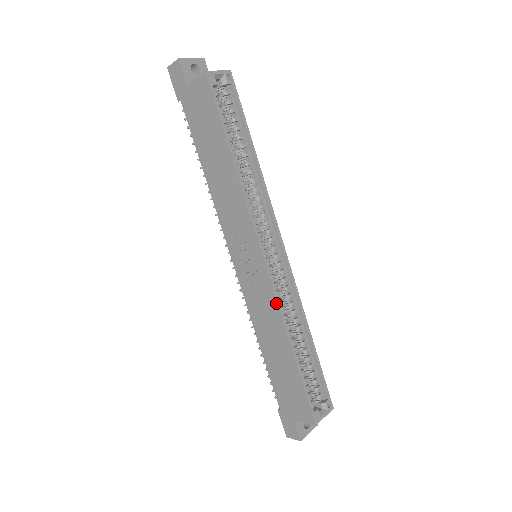
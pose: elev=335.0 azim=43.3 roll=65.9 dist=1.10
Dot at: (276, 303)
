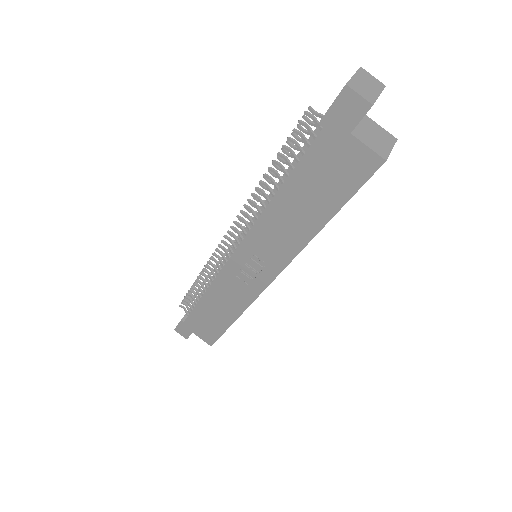
Dot at: (251, 302)
